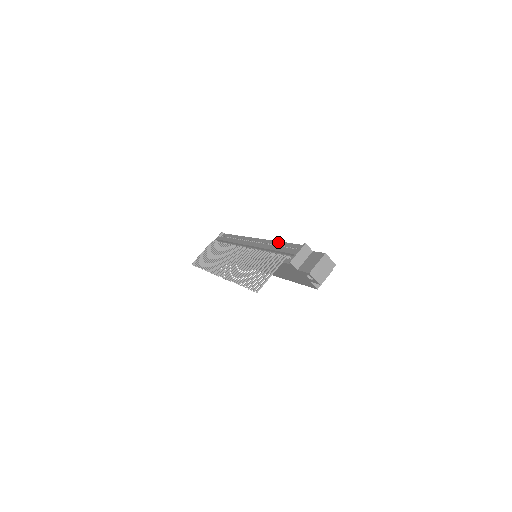
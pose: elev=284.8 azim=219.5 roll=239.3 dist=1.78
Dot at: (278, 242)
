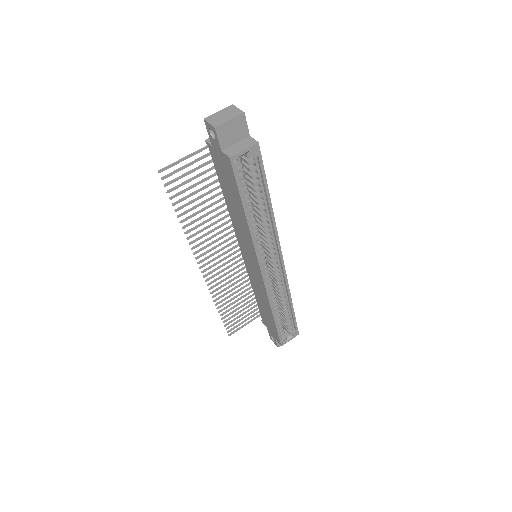
Dot at: occluded
